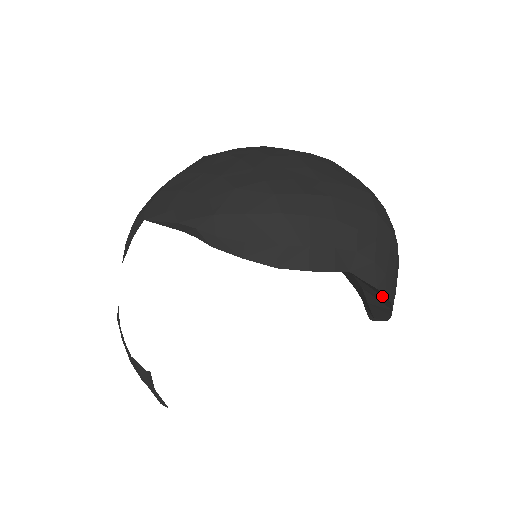
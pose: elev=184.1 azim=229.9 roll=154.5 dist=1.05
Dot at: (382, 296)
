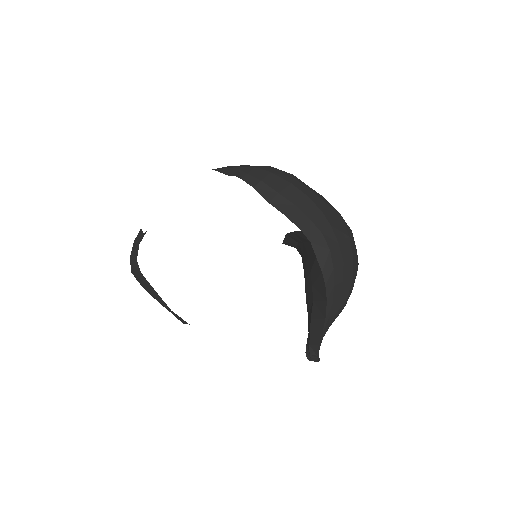
Dot at: (323, 298)
